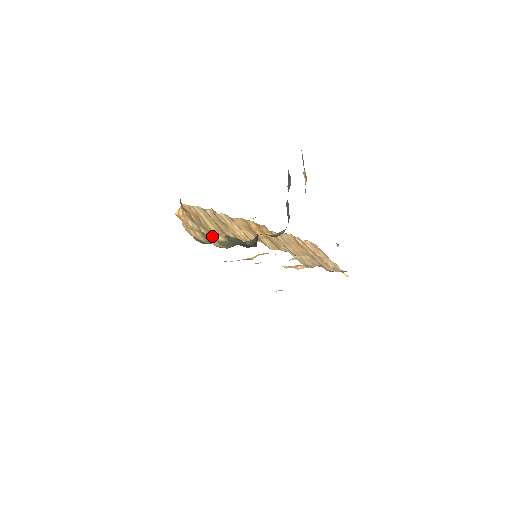
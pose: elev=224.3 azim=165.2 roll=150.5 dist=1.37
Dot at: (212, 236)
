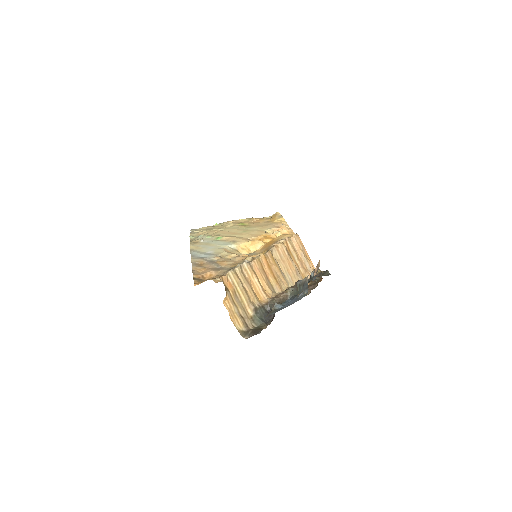
Dot at: (246, 313)
